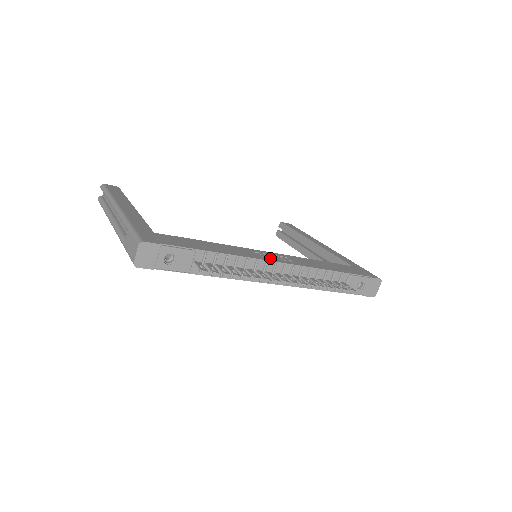
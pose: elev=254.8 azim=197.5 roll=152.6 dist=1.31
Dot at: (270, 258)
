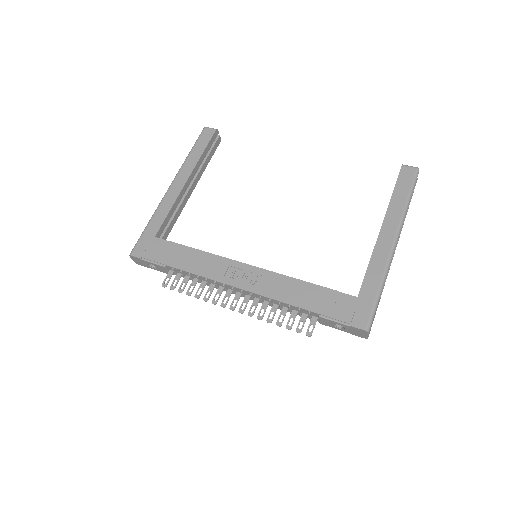
Dot at: (233, 279)
